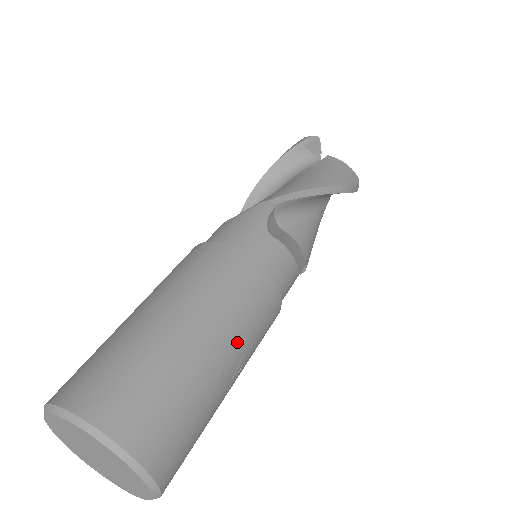
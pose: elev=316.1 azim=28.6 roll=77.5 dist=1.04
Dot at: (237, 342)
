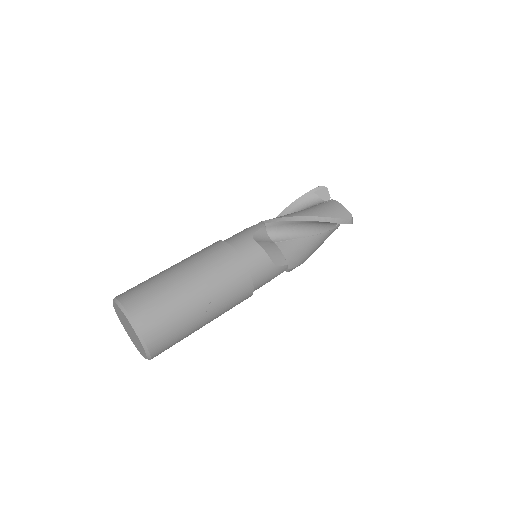
Dot at: (208, 289)
